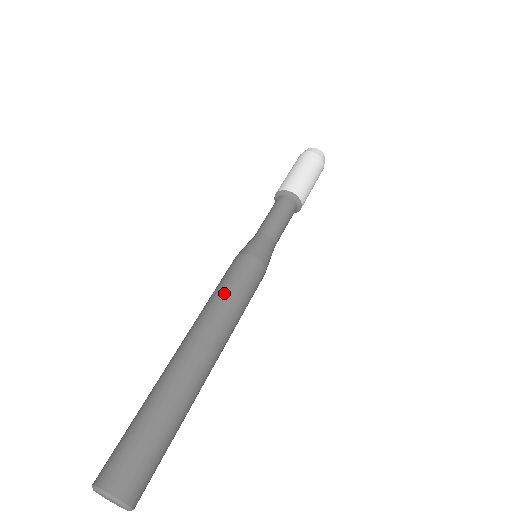
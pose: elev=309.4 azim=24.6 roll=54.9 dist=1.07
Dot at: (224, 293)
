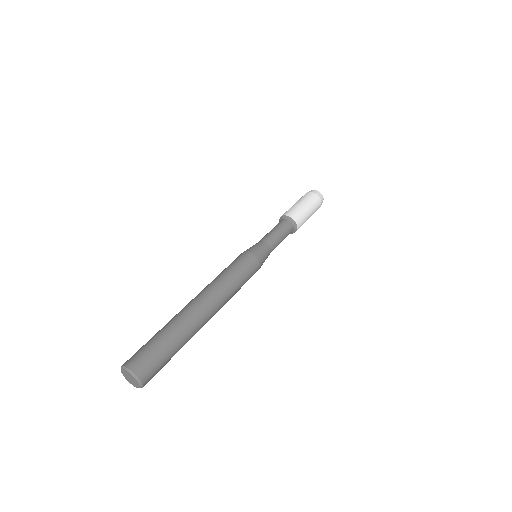
Dot at: (235, 280)
